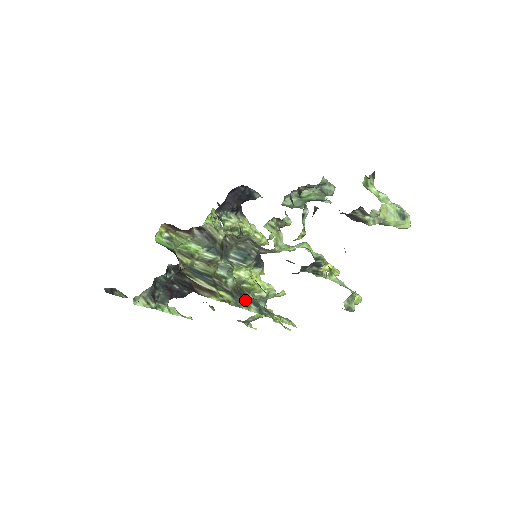
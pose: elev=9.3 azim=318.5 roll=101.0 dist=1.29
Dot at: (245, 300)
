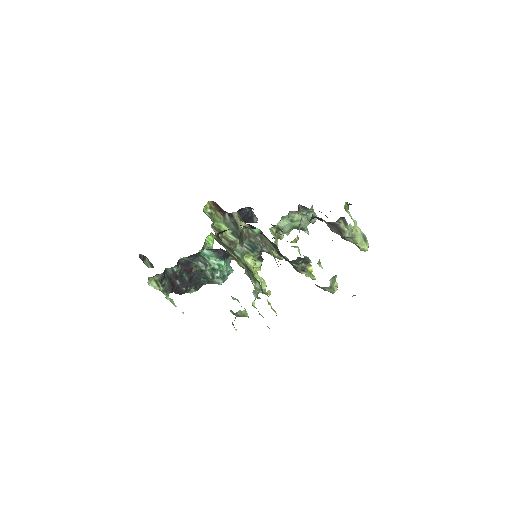
Dot at: (253, 276)
